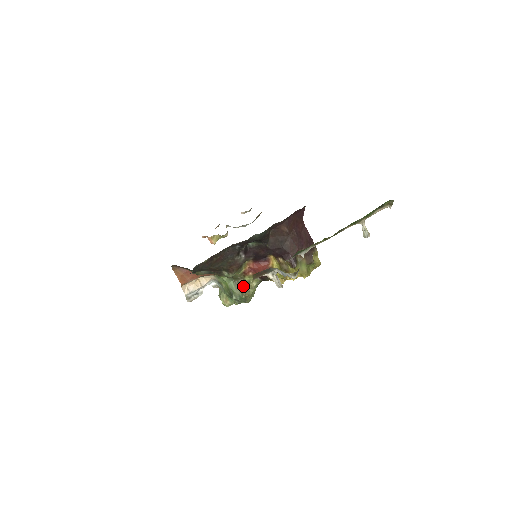
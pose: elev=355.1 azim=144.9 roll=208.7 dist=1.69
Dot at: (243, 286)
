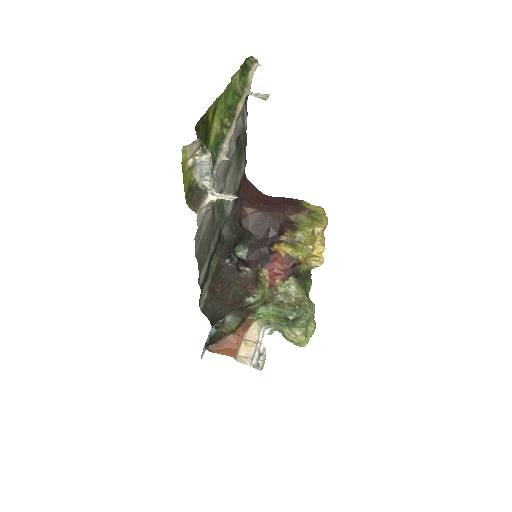
Dot at: (287, 300)
